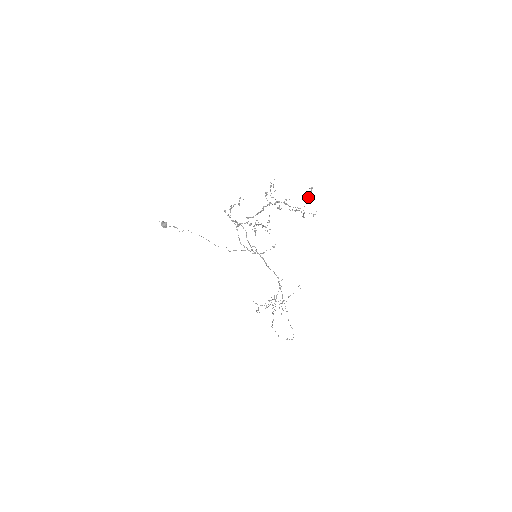
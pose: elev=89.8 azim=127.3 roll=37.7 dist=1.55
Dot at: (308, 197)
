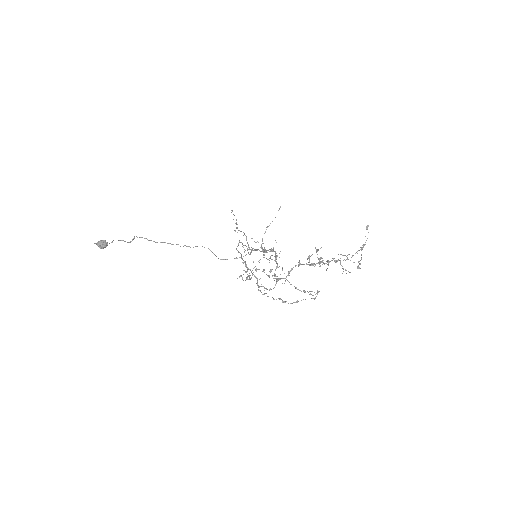
Dot at: occluded
